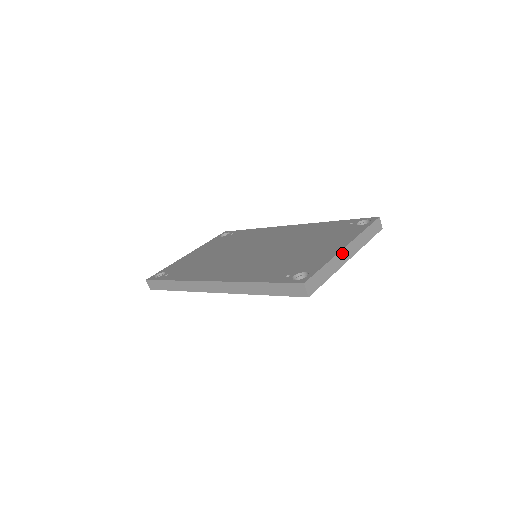
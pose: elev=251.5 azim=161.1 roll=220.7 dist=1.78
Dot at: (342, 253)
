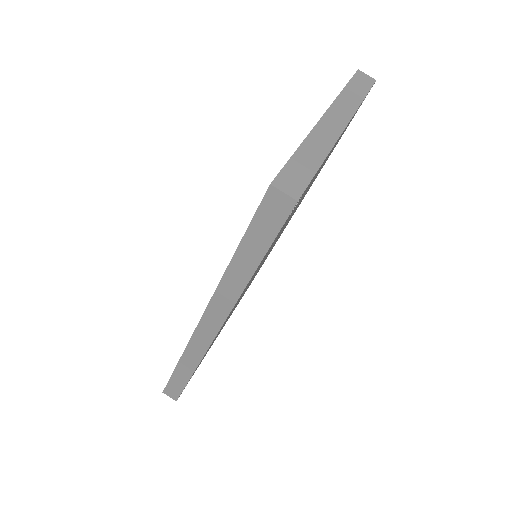
Dot at: (323, 125)
